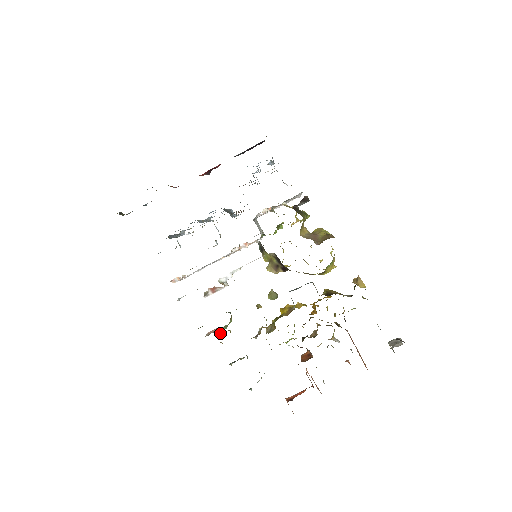
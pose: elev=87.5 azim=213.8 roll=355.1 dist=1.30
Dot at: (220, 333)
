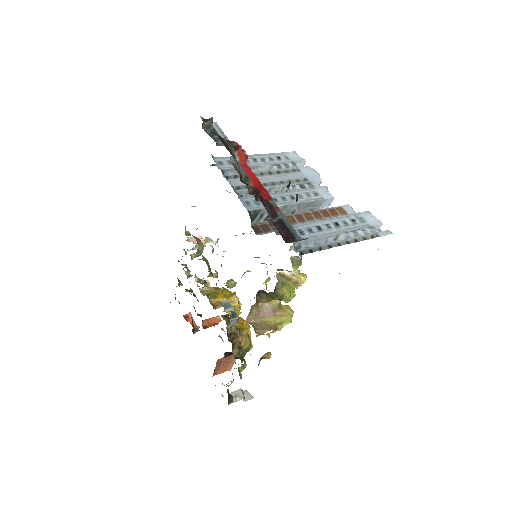
Dot at: occluded
